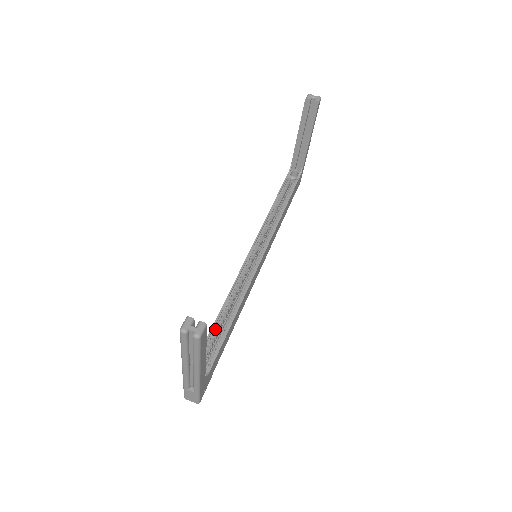
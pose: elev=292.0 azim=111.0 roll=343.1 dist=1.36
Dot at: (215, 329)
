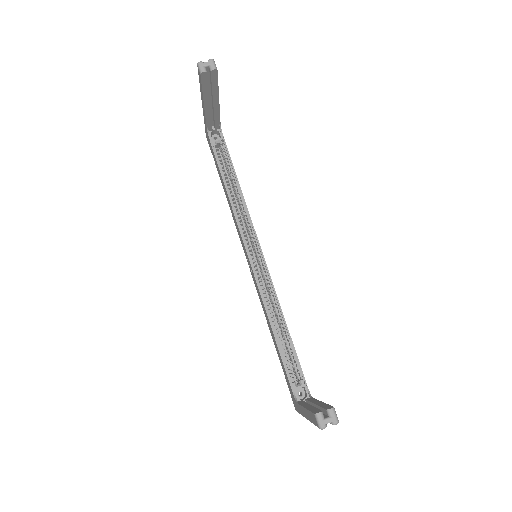
Dot at: occluded
